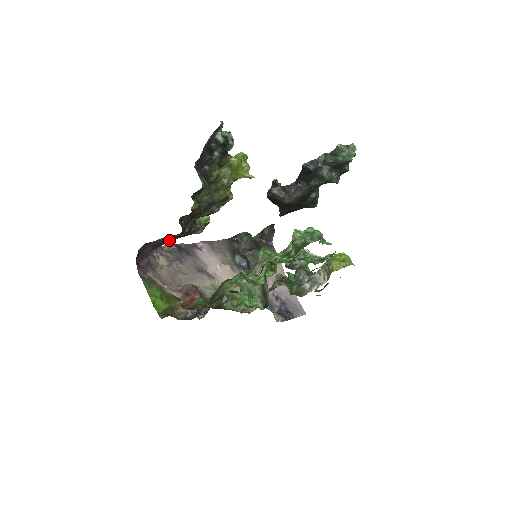
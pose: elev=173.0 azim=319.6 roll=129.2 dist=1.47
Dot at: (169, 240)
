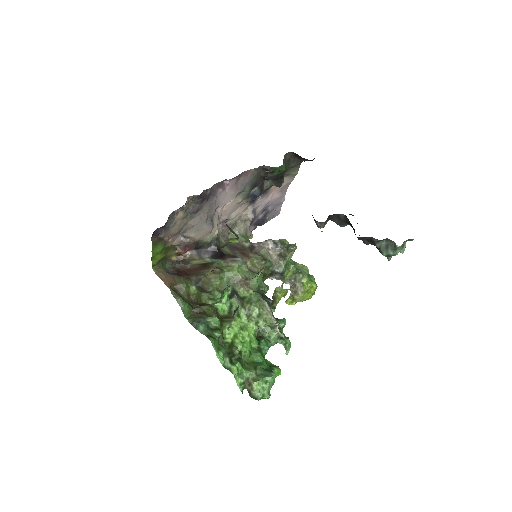
Dot at: occluded
